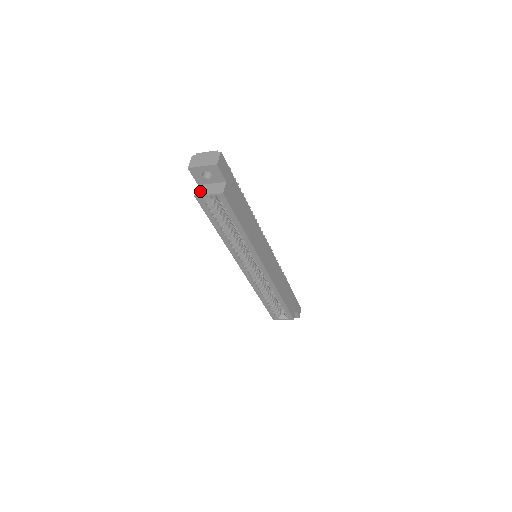
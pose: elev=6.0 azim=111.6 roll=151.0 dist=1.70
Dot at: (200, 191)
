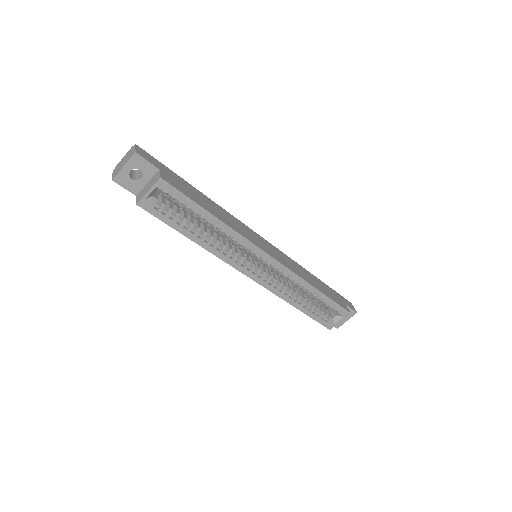
Dot at: (140, 197)
